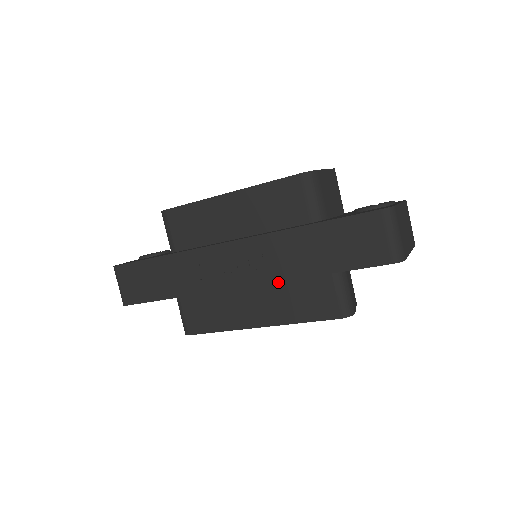
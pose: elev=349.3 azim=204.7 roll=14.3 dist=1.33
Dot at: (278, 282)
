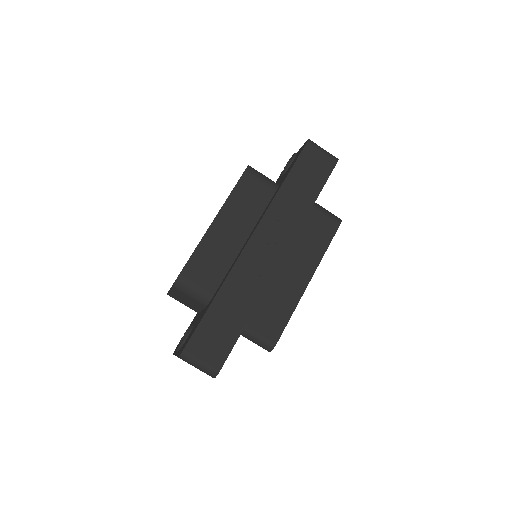
Dot at: (293, 241)
